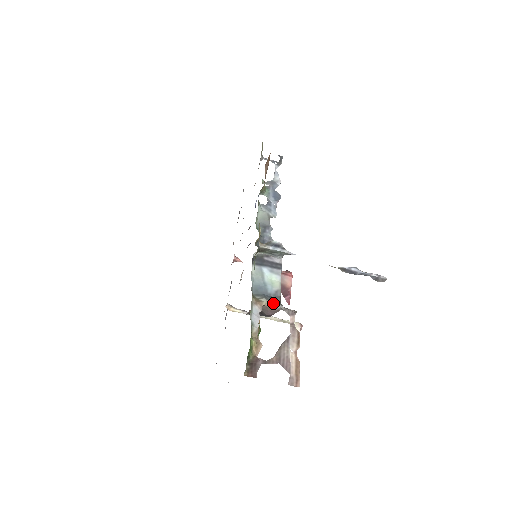
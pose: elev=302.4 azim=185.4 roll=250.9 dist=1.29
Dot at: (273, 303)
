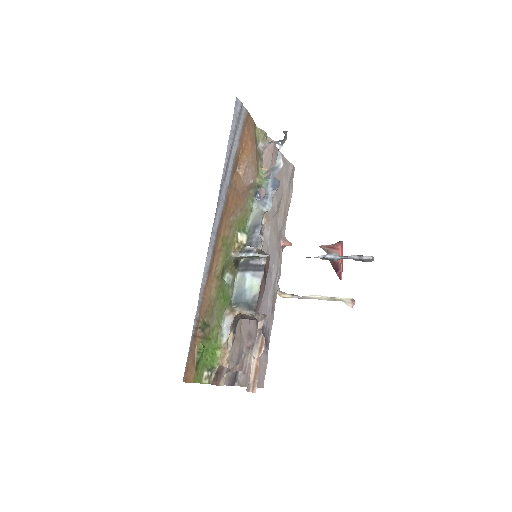
Dot at: (245, 311)
